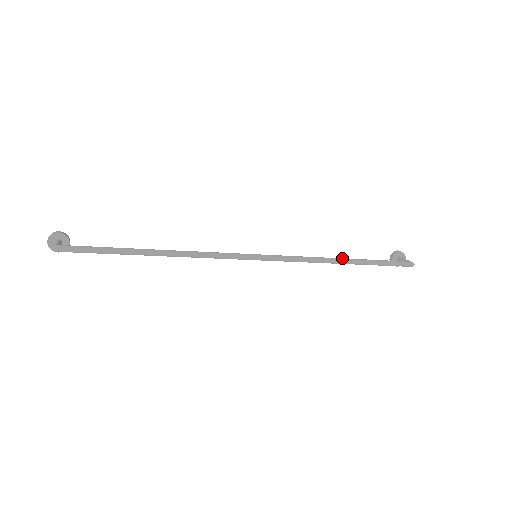
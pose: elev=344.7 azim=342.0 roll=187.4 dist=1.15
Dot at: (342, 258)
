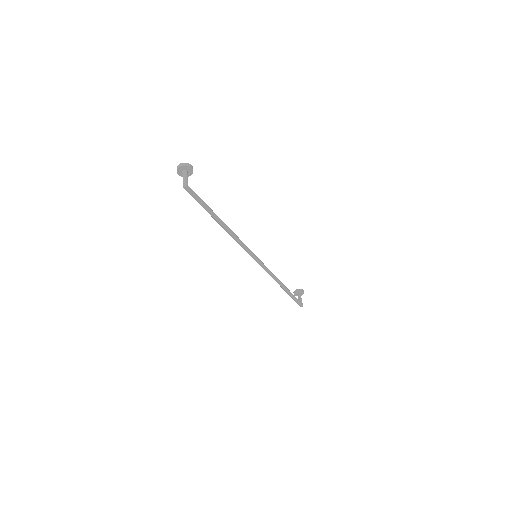
Dot at: occluded
